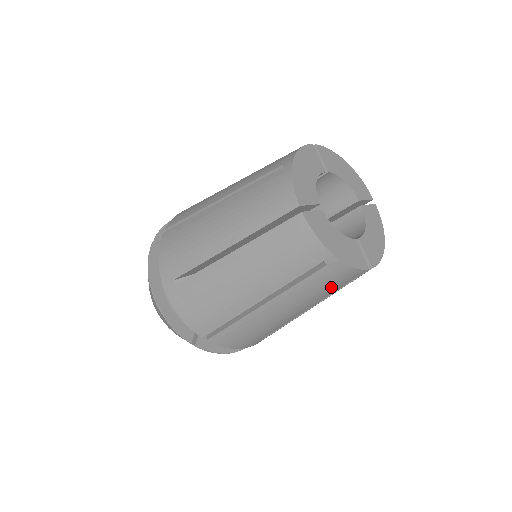
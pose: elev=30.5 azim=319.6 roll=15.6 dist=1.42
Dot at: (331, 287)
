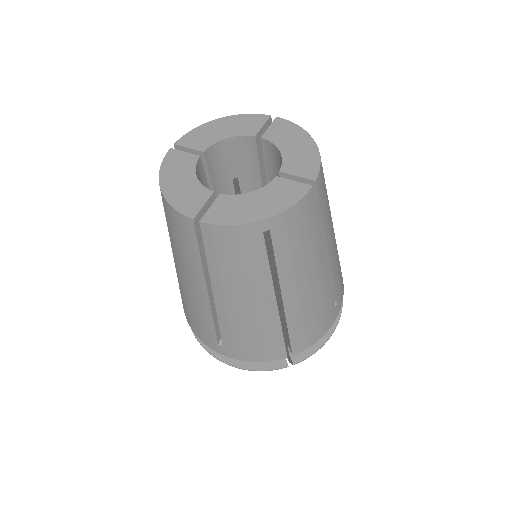
Dot at: (184, 243)
